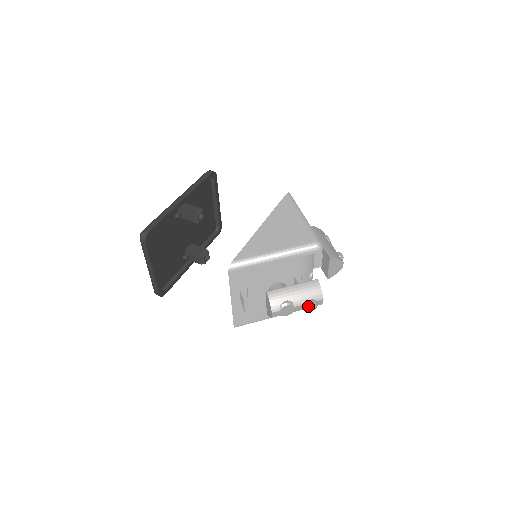
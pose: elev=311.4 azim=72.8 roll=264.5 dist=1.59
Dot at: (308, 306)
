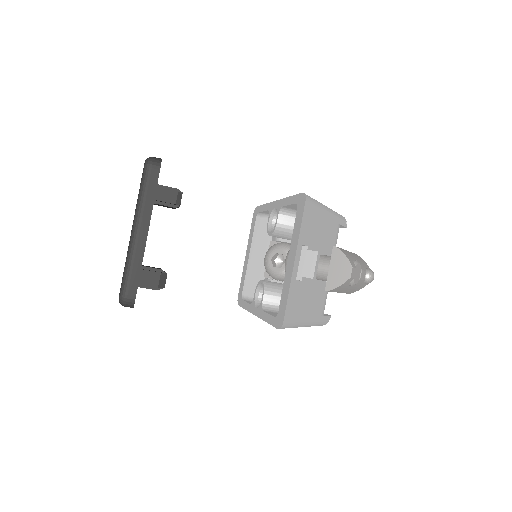
Dot at: (369, 273)
